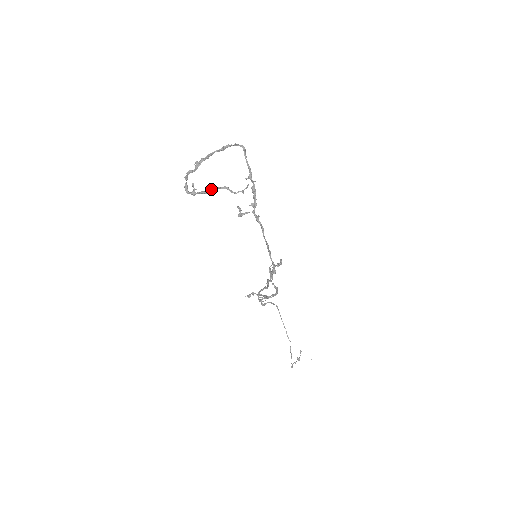
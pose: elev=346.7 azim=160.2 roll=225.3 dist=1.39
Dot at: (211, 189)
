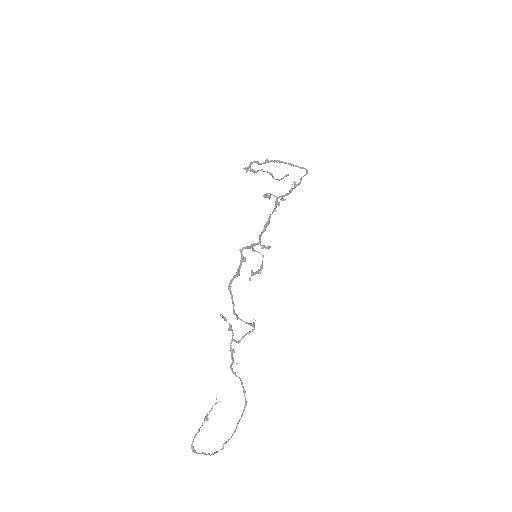
Dot at: (260, 170)
